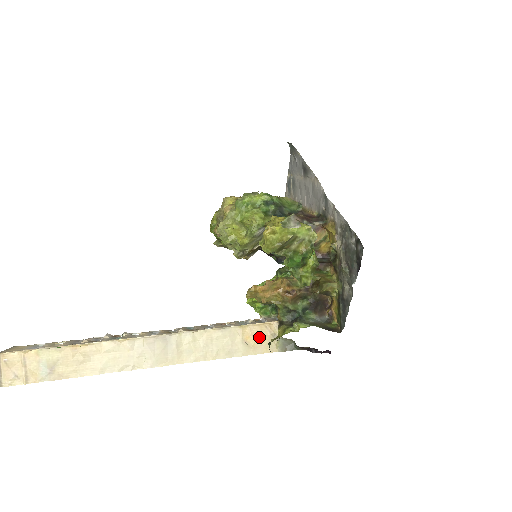
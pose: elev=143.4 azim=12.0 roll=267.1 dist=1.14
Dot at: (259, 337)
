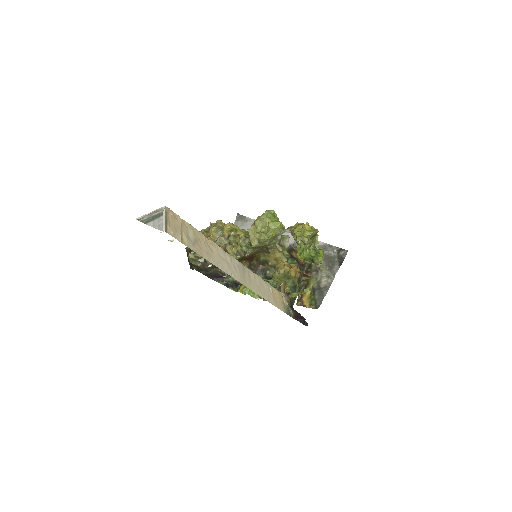
Dot at: (278, 298)
